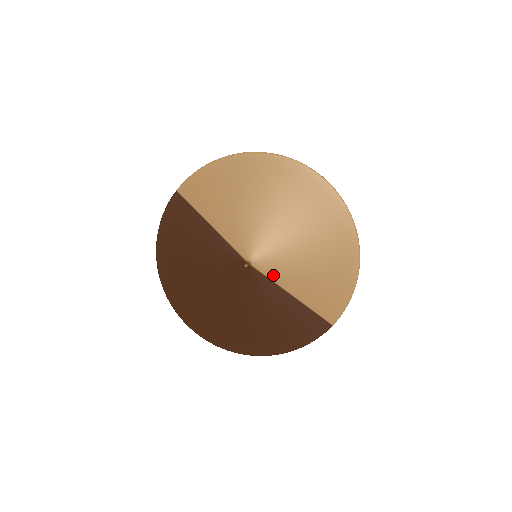
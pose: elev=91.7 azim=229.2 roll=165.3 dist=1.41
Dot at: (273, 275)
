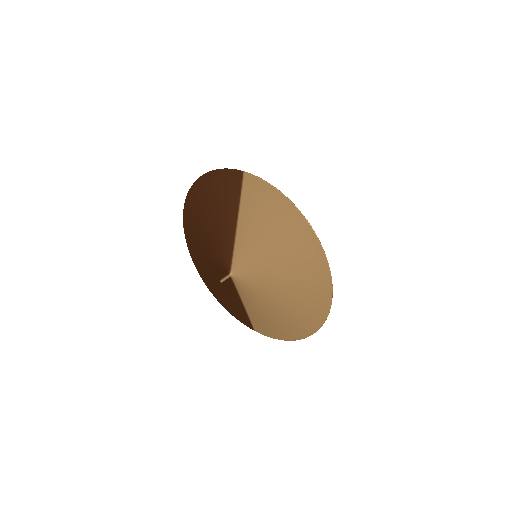
Dot at: (240, 291)
